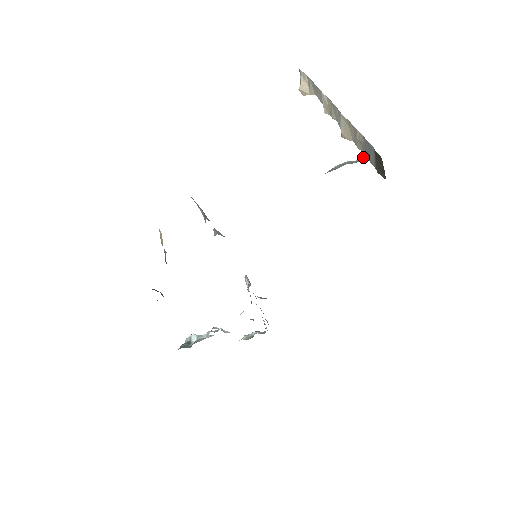
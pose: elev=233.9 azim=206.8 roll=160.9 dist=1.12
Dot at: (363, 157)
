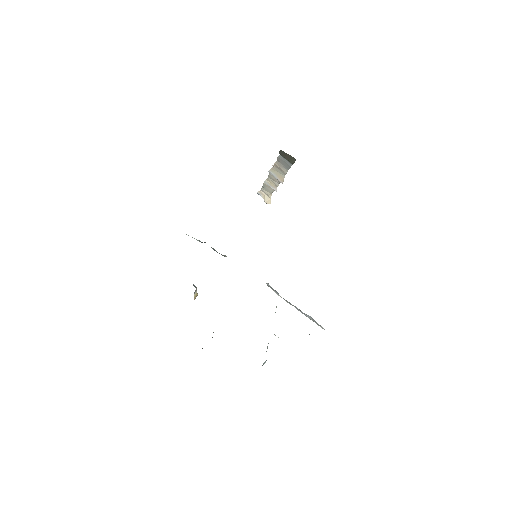
Dot at: occluded
